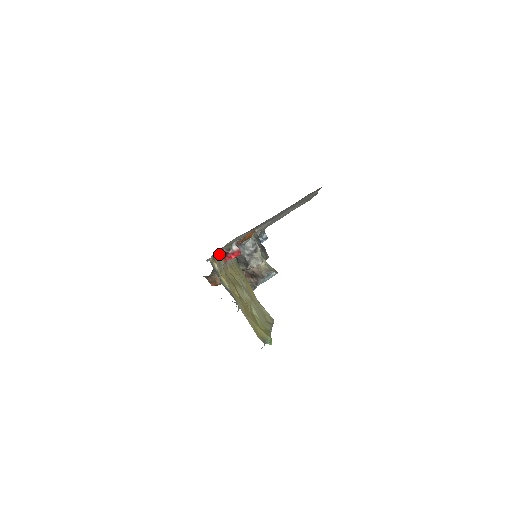
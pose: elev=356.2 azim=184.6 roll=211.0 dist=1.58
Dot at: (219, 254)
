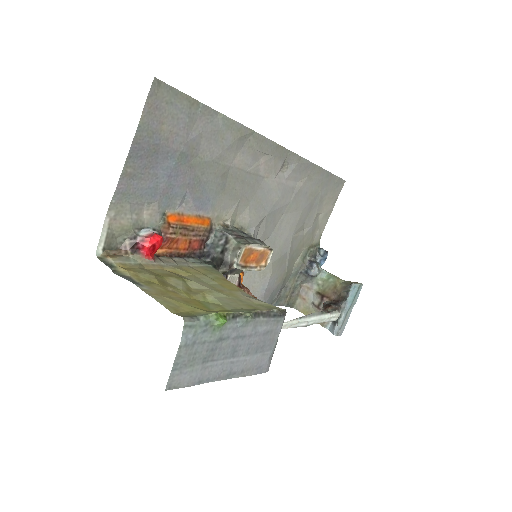
Dot at: (124, 250)
